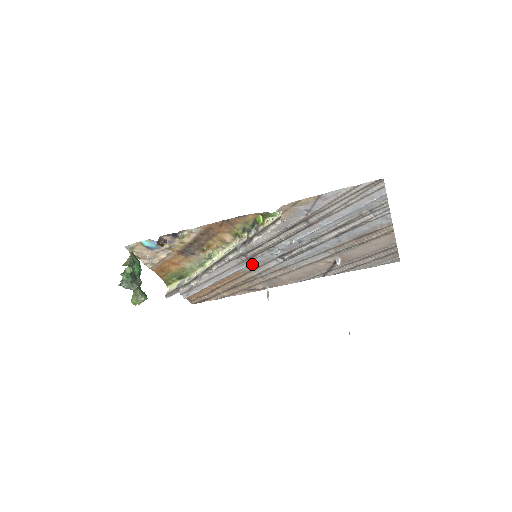
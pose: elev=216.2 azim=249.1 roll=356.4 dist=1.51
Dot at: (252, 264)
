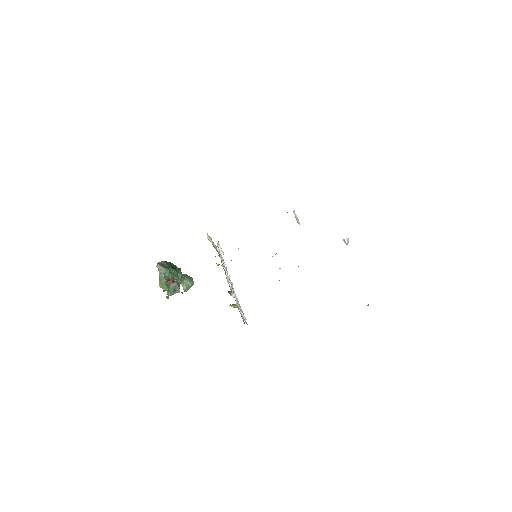
Dot at: occluded
